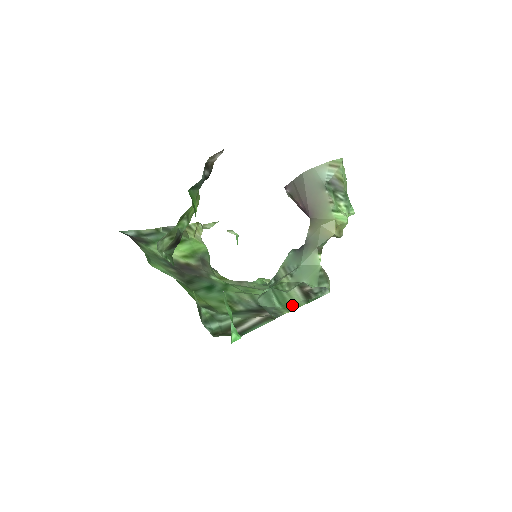
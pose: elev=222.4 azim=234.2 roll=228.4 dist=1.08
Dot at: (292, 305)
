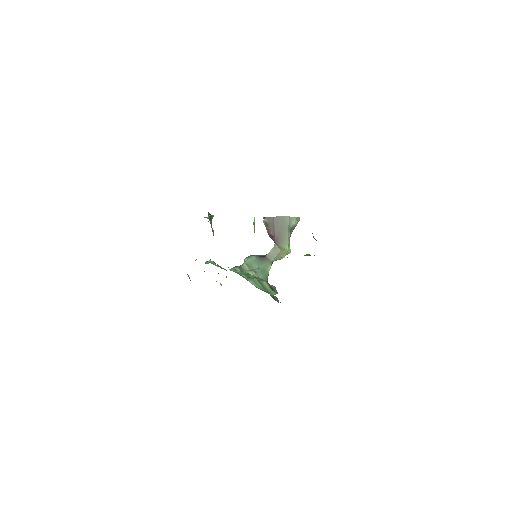
Dot at: (270, 292)
